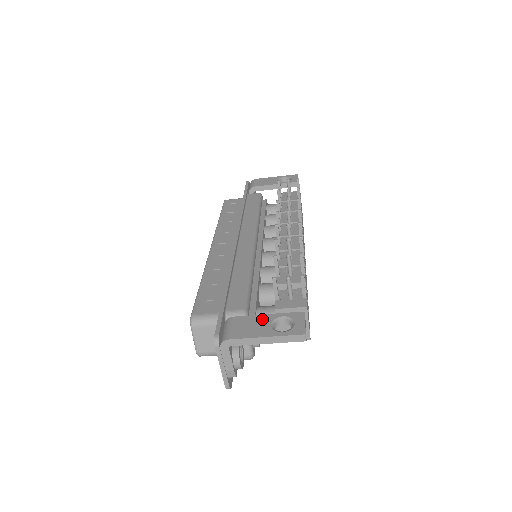
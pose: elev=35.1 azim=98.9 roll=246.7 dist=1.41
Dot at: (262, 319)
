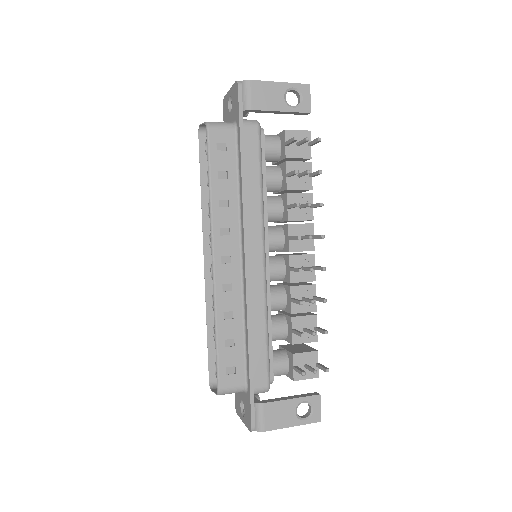
Dot at: (288, 406)
